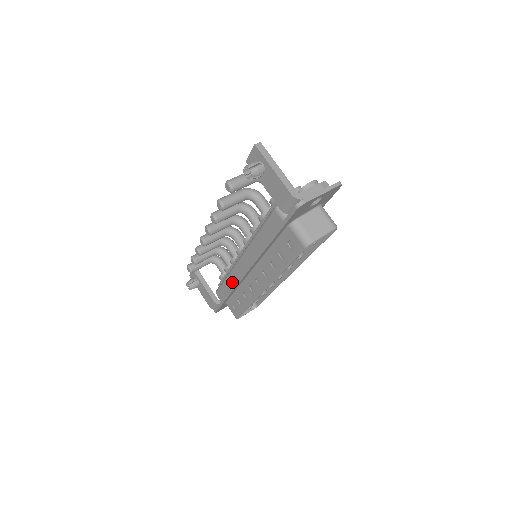
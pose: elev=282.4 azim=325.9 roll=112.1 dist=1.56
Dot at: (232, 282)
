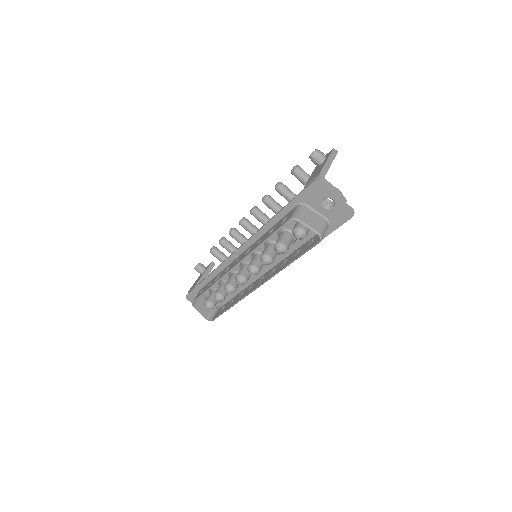
Dot at: occluded
